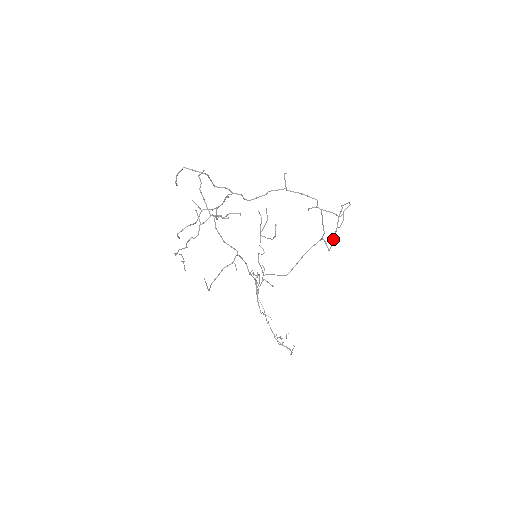
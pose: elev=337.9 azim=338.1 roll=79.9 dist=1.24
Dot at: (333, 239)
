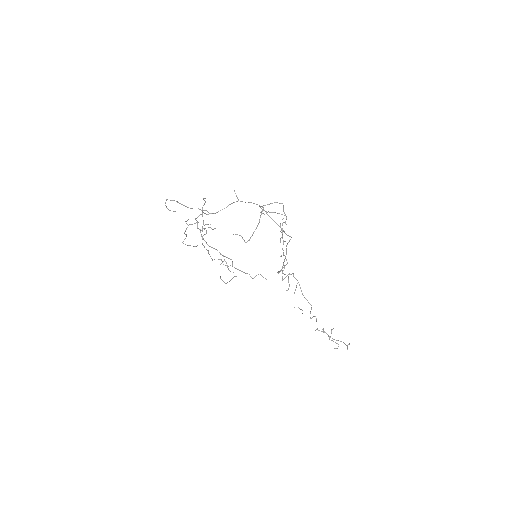
Dot at: (252, 234)
